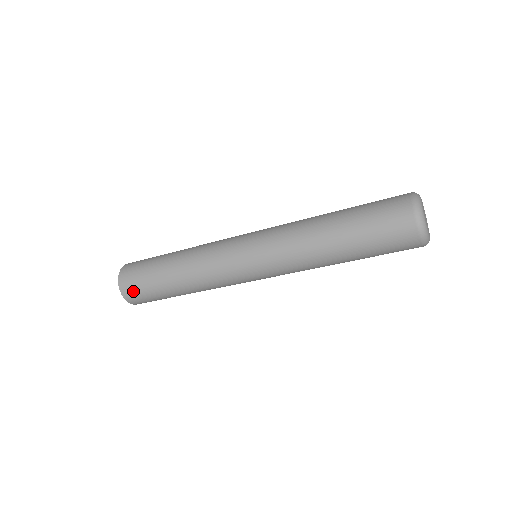
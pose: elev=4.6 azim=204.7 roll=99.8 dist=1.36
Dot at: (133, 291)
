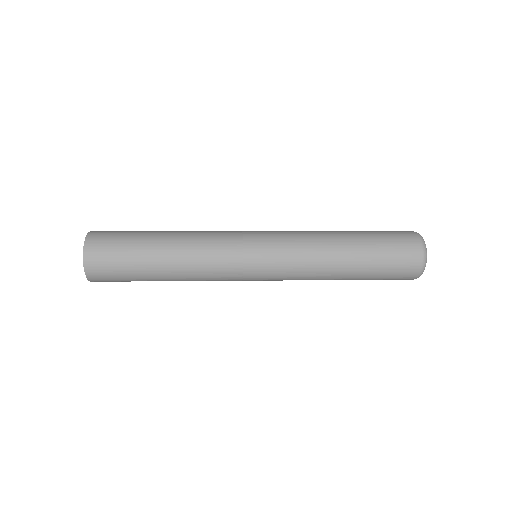
Dot at: (102, 256)
